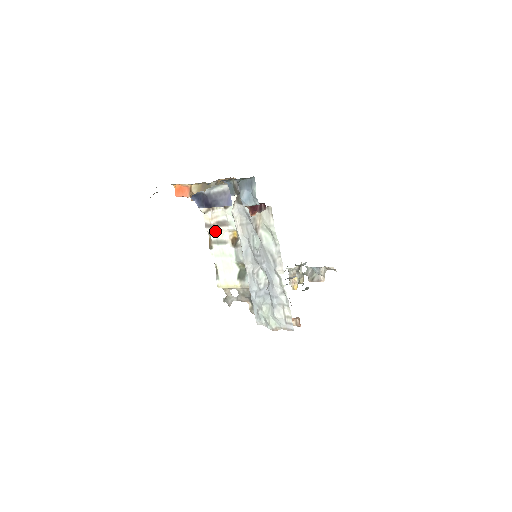
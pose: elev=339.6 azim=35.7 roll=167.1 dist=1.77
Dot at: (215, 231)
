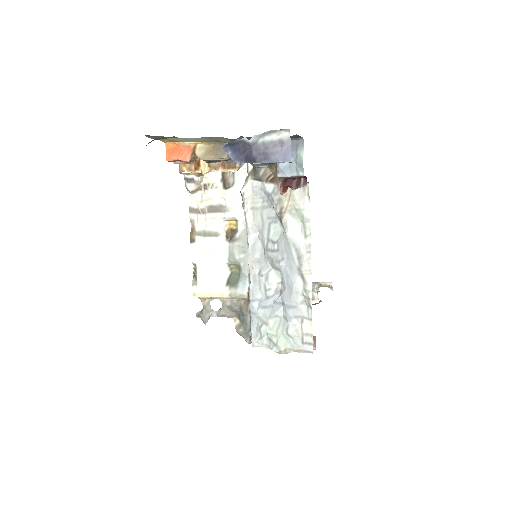
Dot at: (203, 218)
